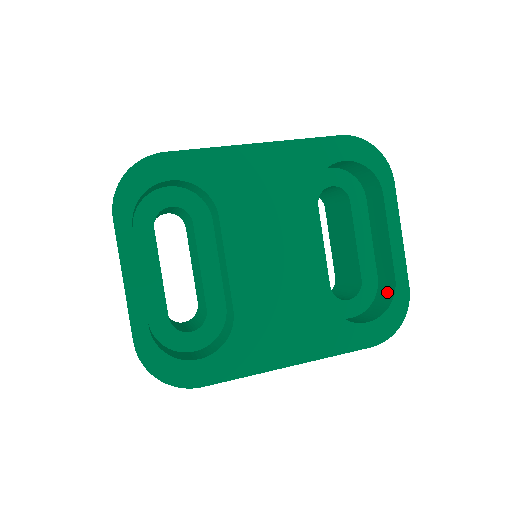
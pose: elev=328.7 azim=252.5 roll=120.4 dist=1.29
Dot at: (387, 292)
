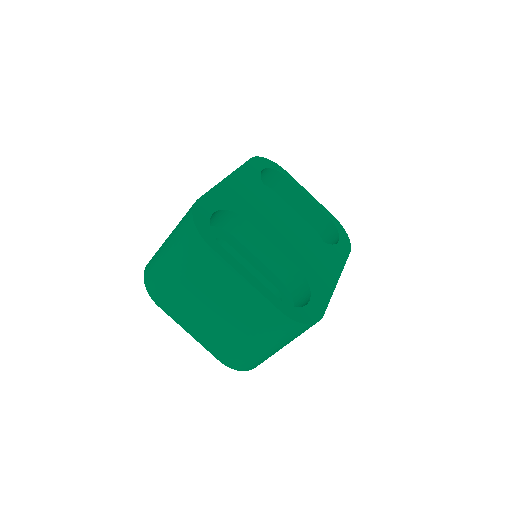
Dot at: (327, 227)
